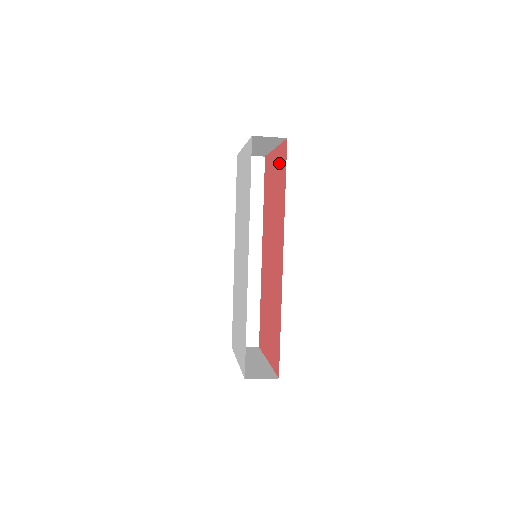
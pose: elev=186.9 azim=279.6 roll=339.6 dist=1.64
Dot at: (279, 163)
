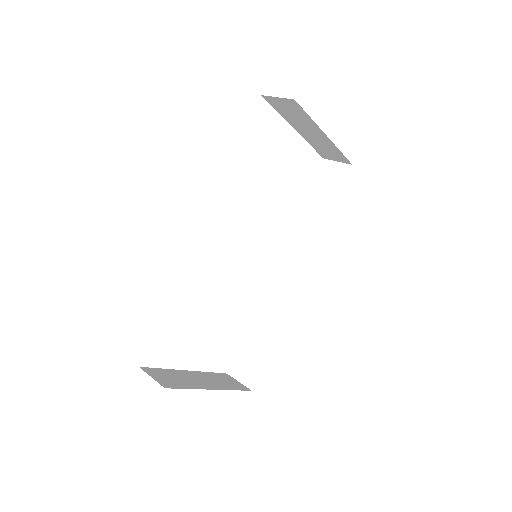
Dot at: occluded
